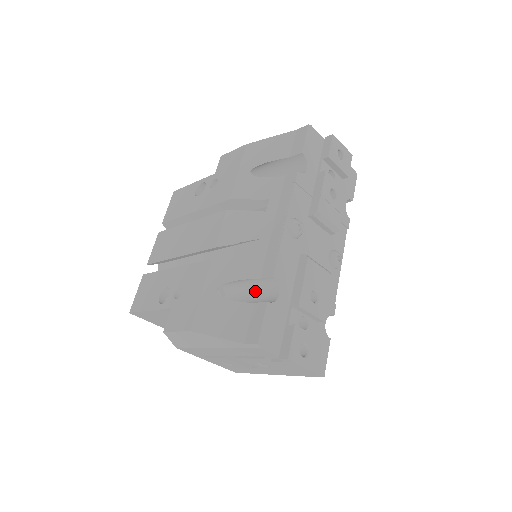
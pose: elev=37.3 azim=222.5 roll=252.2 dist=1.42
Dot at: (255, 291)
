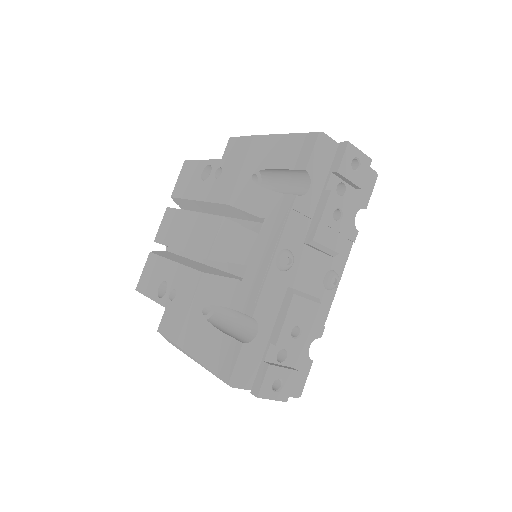
Dot at: (239, 317)
